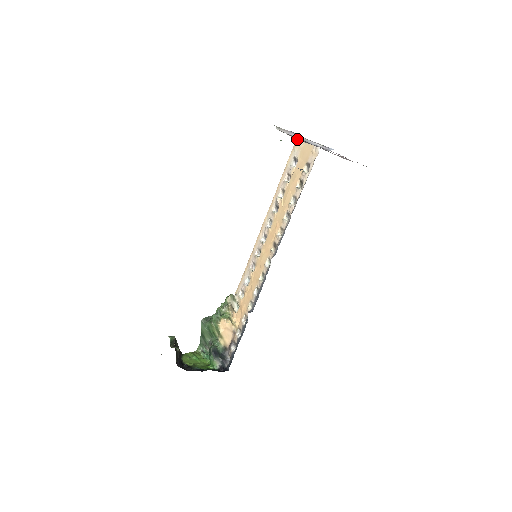
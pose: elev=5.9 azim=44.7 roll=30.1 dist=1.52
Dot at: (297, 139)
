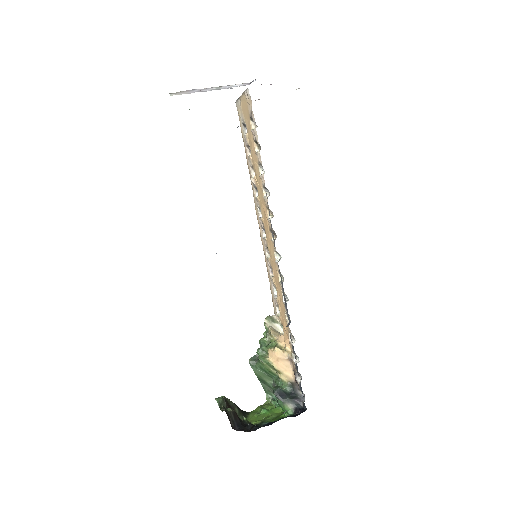
Dot at: (236, 103)
